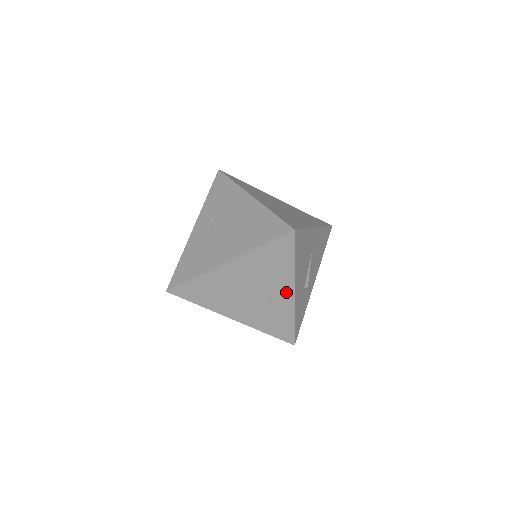
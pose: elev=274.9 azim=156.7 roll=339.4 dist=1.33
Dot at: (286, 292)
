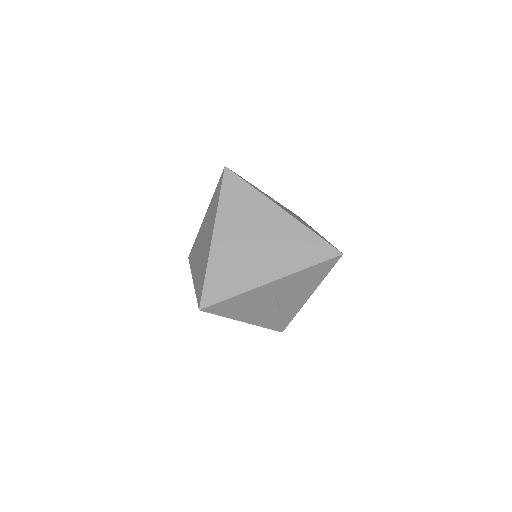
Dot at: occluded
